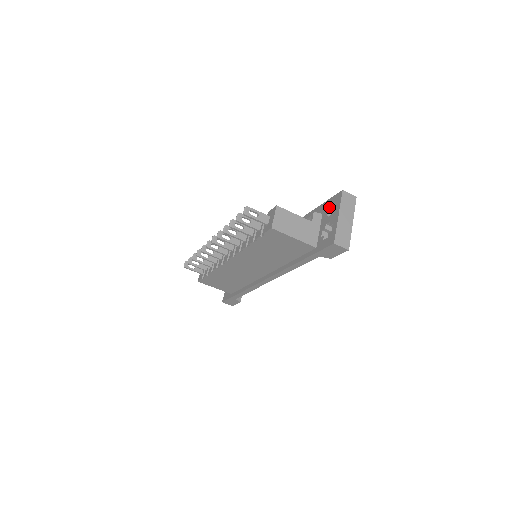
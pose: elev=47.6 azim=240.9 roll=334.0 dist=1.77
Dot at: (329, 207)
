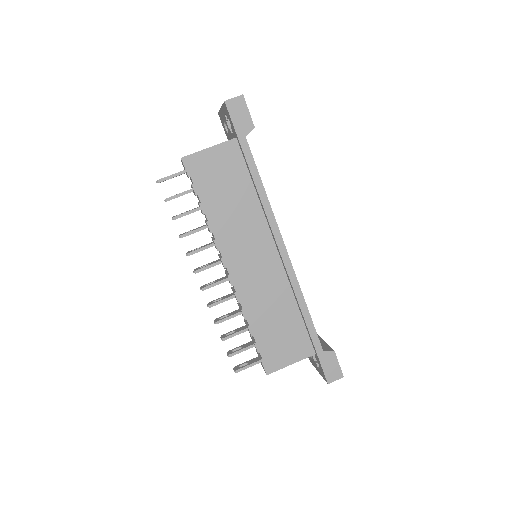
Dot at: (226, 131)
